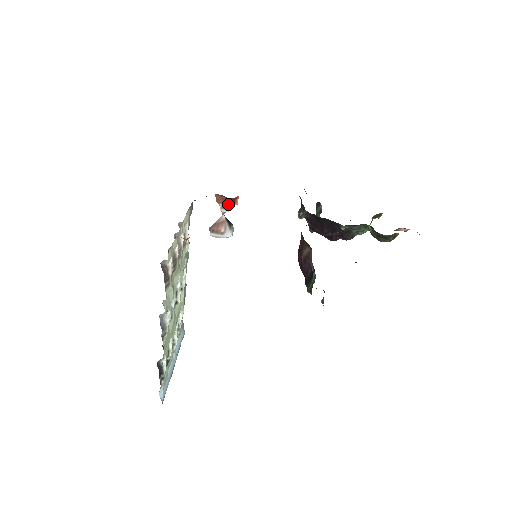
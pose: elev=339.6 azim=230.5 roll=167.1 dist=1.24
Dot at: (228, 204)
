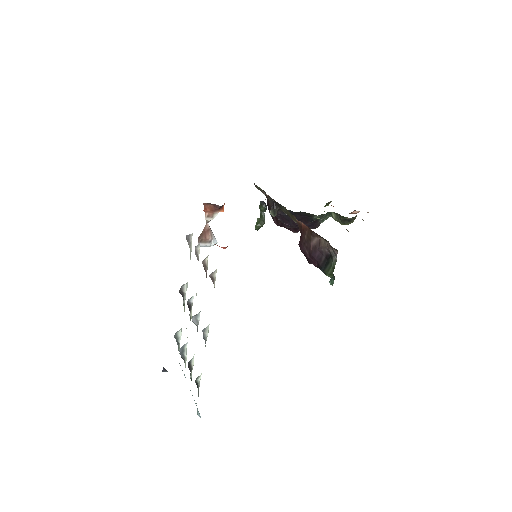
Dot at: (215, 212)
